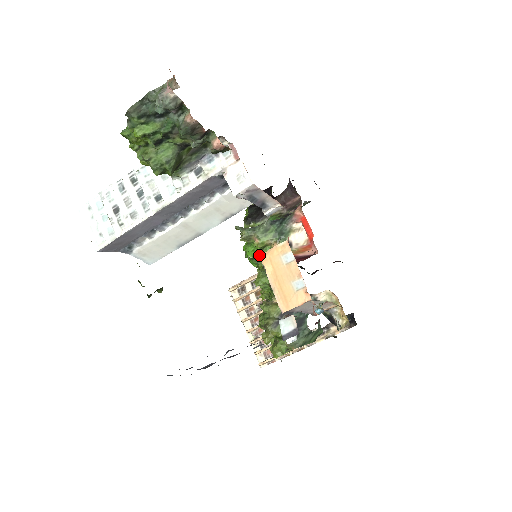
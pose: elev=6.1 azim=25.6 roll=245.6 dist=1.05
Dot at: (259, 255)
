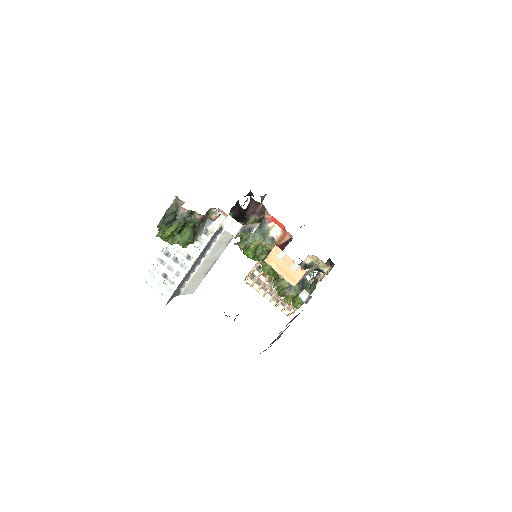
Dot at: (256, 253)
